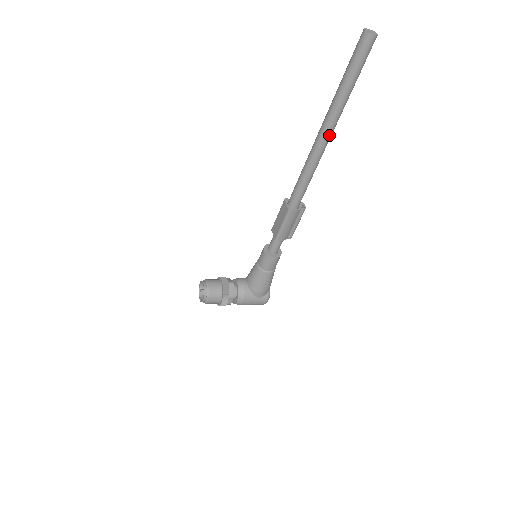
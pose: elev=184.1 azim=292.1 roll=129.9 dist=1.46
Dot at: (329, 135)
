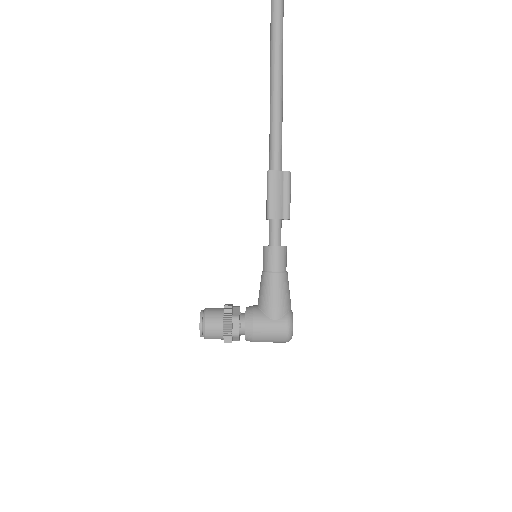
Dot at: (278, 76)
